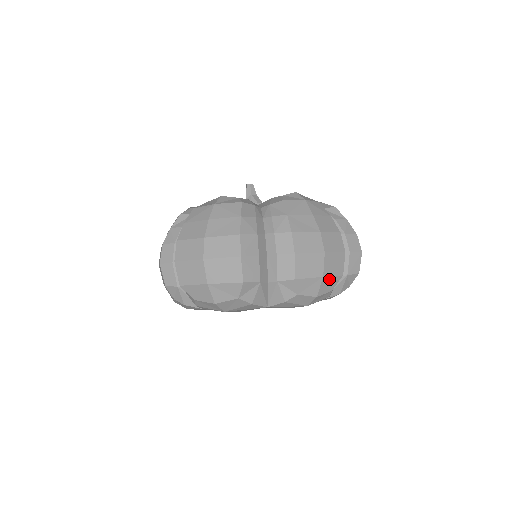
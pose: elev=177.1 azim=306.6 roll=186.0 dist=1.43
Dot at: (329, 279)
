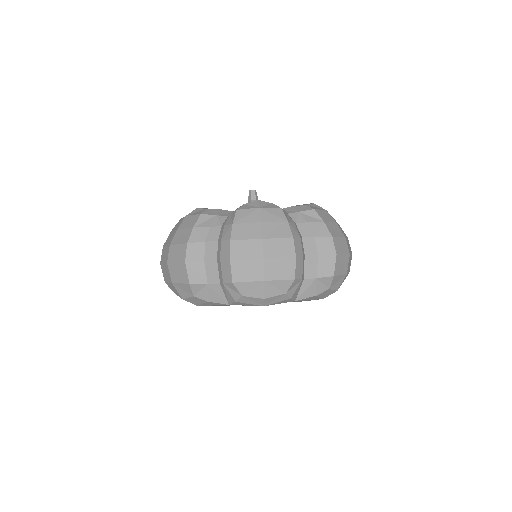
Dot at: (275, 283)
